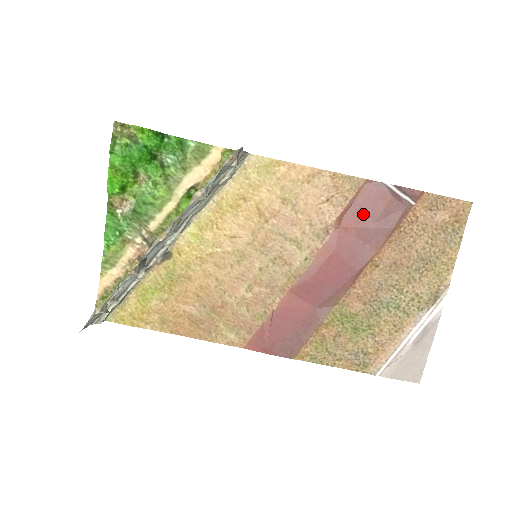
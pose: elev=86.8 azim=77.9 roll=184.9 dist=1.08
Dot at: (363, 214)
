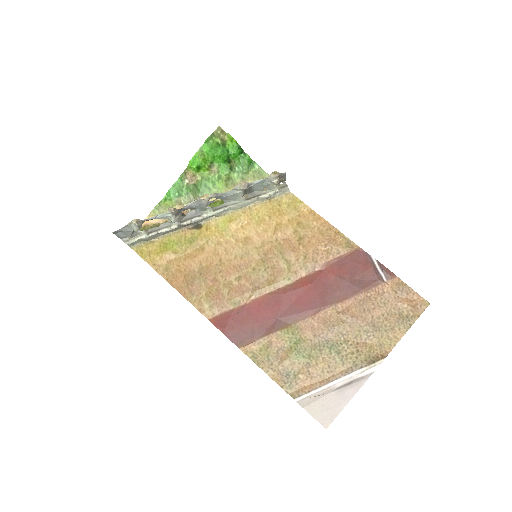
Dot at: (345, 269)
